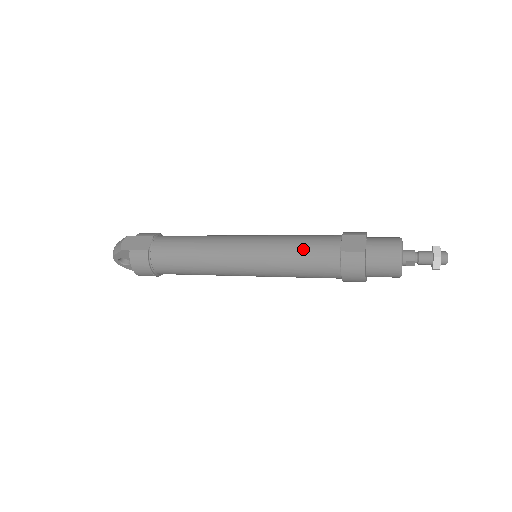
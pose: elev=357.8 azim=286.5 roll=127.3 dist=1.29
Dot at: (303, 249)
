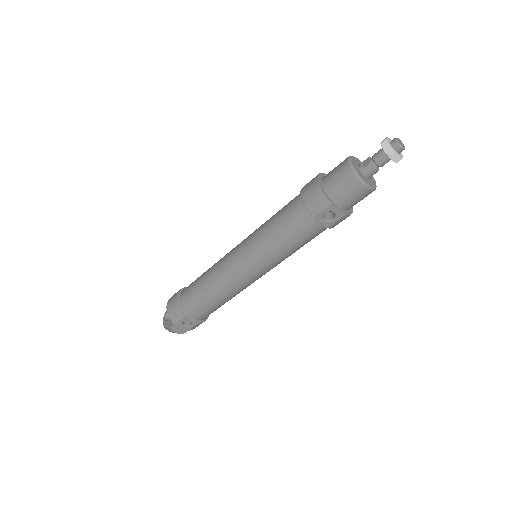
Dot at: occluded
